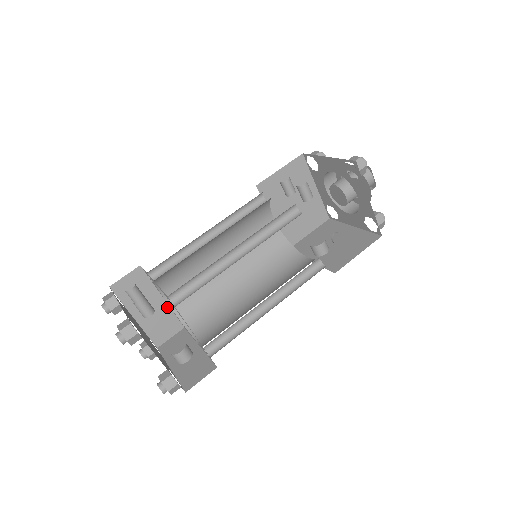
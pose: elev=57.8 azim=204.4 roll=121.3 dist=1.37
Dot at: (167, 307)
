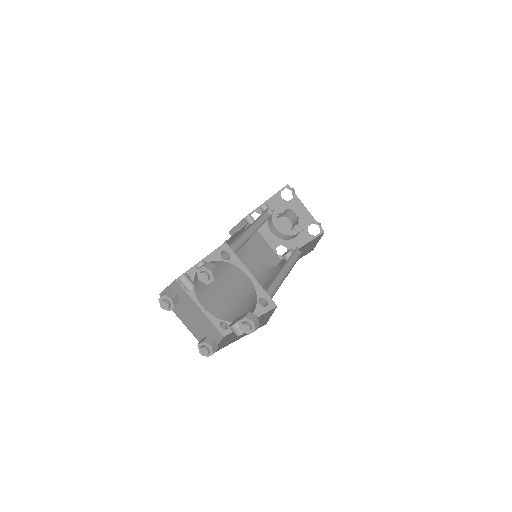
Dot at: (205, 317)
